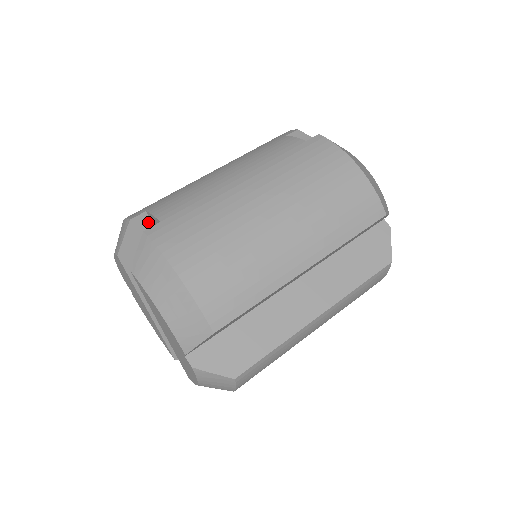
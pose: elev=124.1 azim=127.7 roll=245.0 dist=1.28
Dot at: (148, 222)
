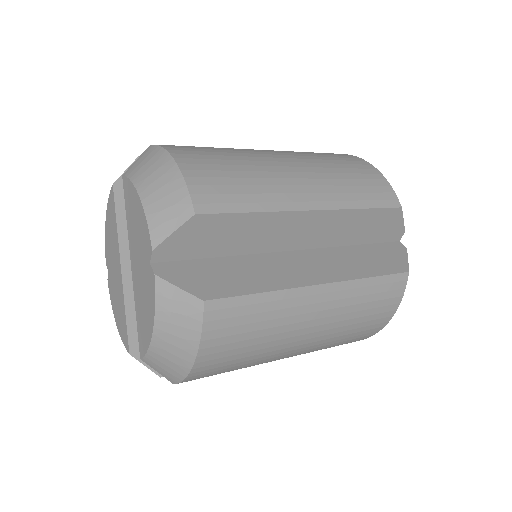
Dot at: occluded
